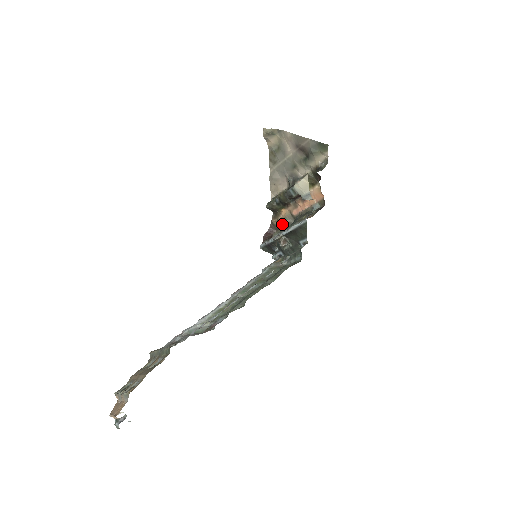
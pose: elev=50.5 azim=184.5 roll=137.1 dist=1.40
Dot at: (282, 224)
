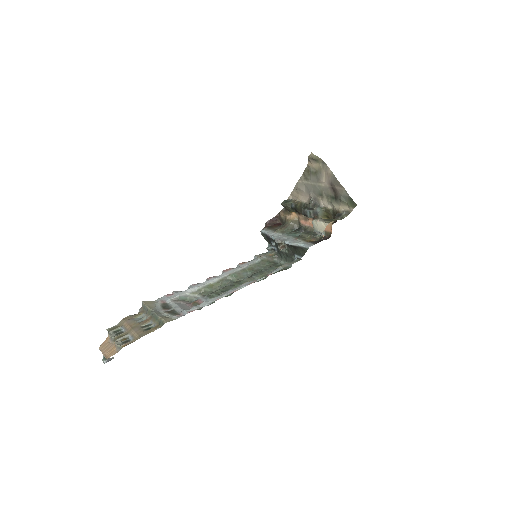
Dot at: (287, 224)
